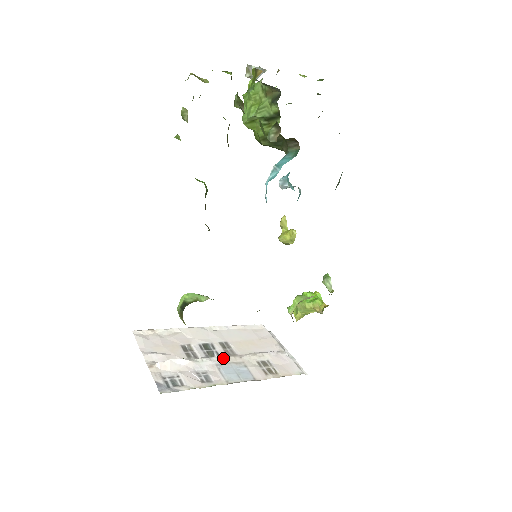
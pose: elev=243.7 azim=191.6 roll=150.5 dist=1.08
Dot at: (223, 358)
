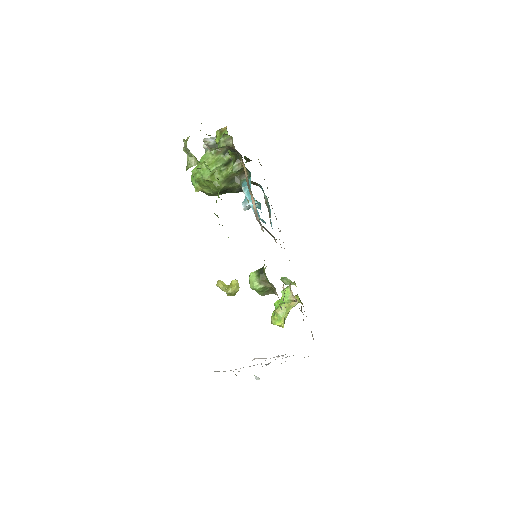
Dot at: occluded
